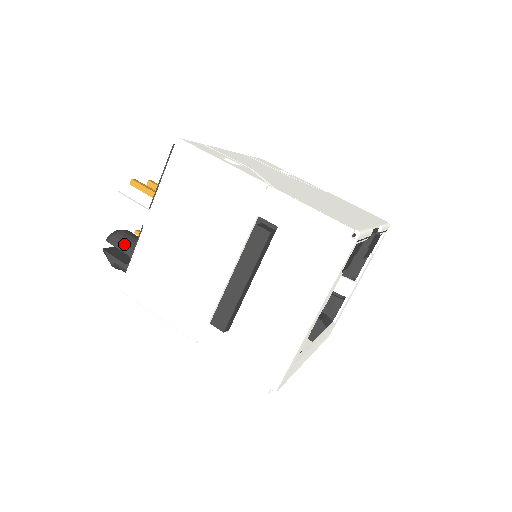
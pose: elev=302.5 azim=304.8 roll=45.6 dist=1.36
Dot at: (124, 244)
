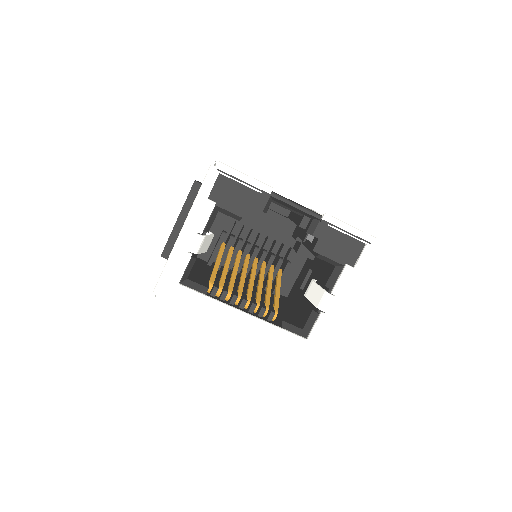
Dot at: occluded
